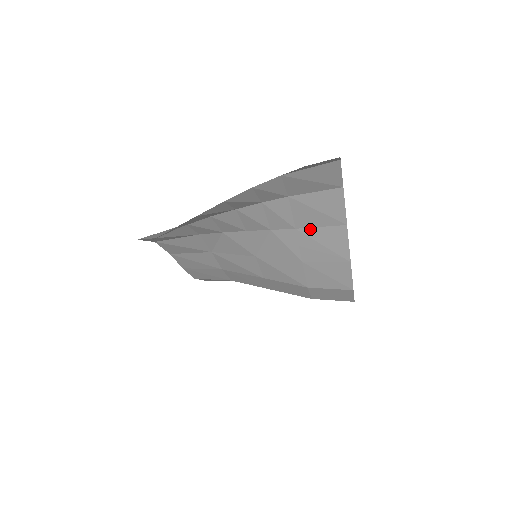
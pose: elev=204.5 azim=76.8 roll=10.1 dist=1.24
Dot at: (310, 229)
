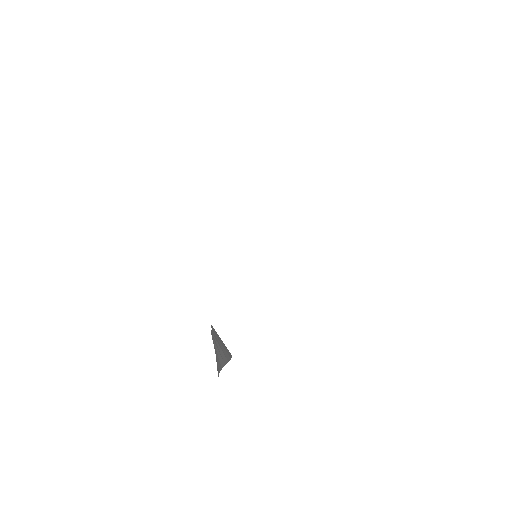
Dot at: occluded
